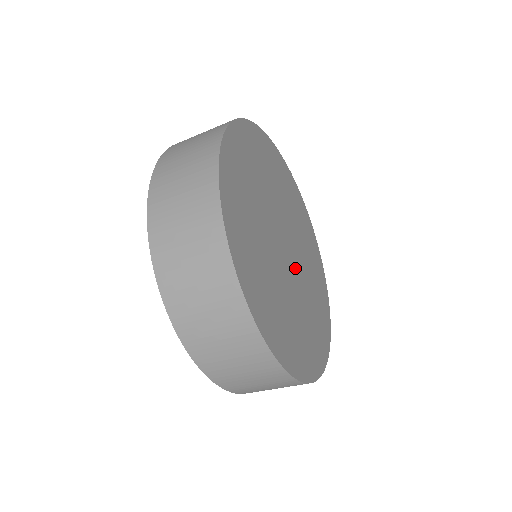
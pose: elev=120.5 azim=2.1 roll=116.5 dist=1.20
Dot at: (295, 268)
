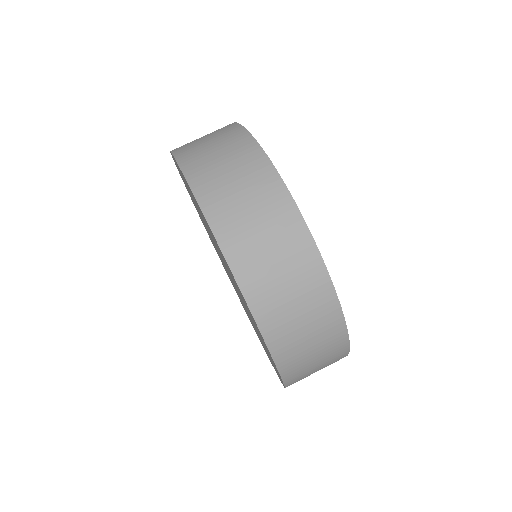
Dot at: occluded
